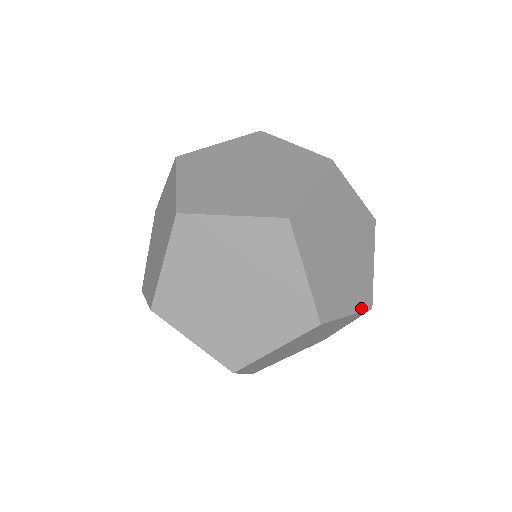
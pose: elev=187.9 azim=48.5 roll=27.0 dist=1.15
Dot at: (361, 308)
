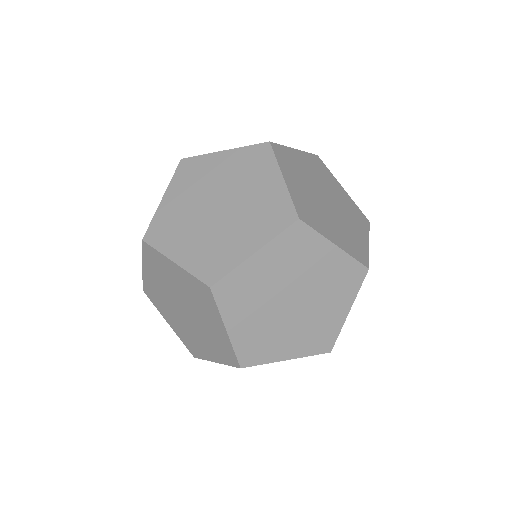
Dot at: (353, 255)
